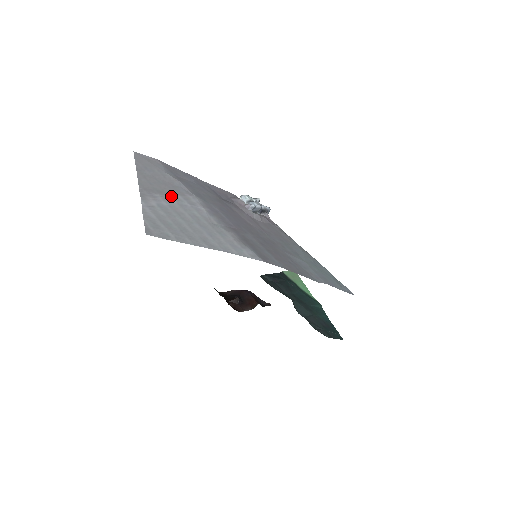
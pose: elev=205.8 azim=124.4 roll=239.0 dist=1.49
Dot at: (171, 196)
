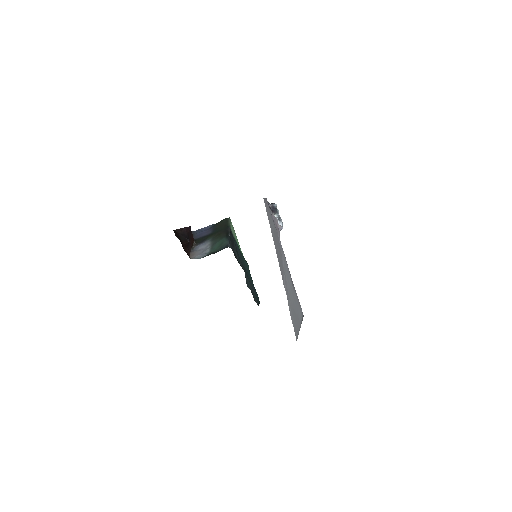
Dot at: (284, 267)
